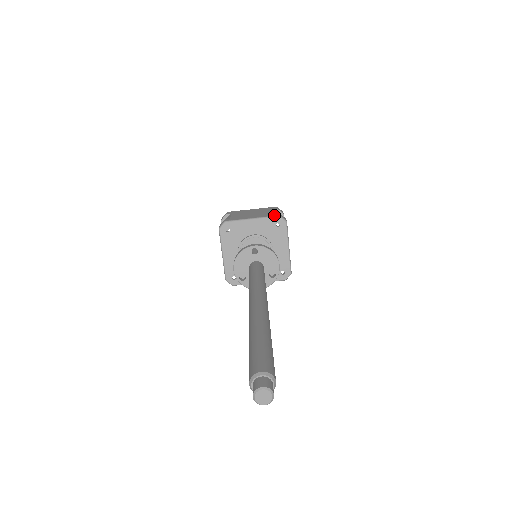
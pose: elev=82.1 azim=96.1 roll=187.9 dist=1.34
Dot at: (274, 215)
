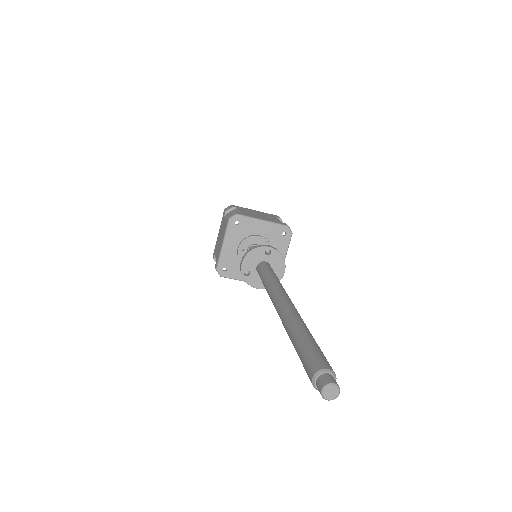
Dot at: (283, 224)
